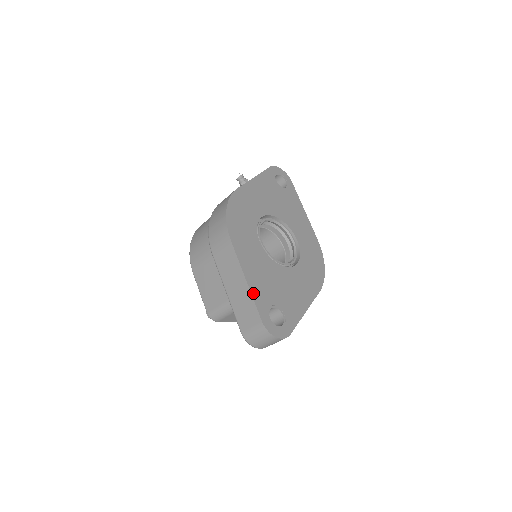
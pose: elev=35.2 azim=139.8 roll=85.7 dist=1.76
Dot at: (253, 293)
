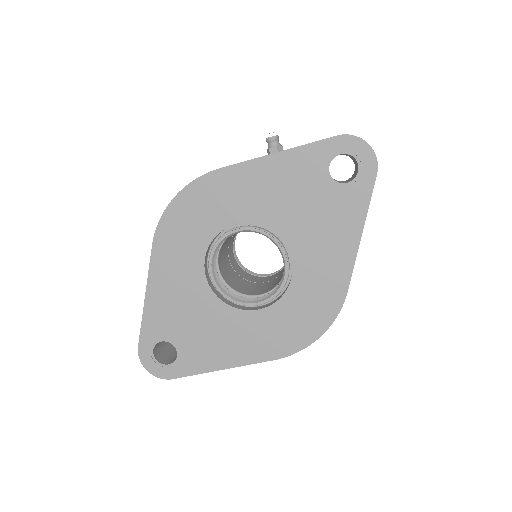
Dot at: (146, 315)
